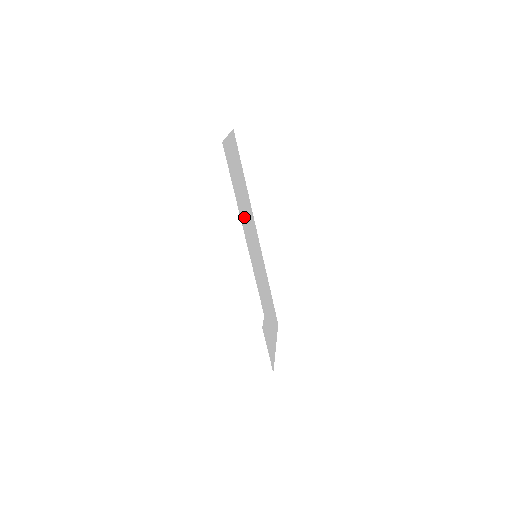
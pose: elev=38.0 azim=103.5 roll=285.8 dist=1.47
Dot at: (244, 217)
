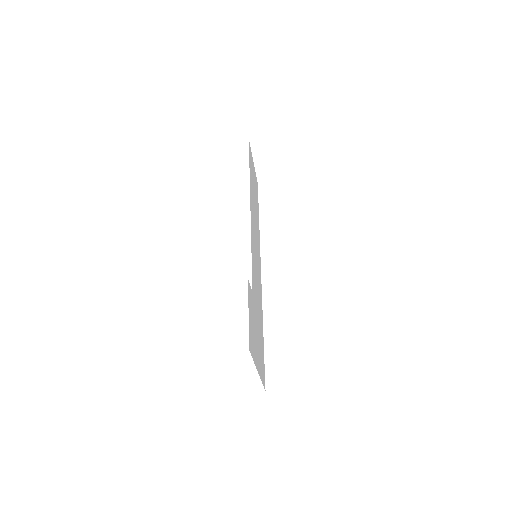
Dot at: (253, 207)
